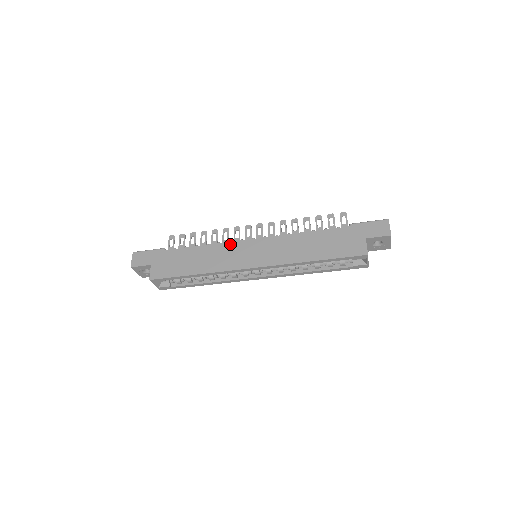
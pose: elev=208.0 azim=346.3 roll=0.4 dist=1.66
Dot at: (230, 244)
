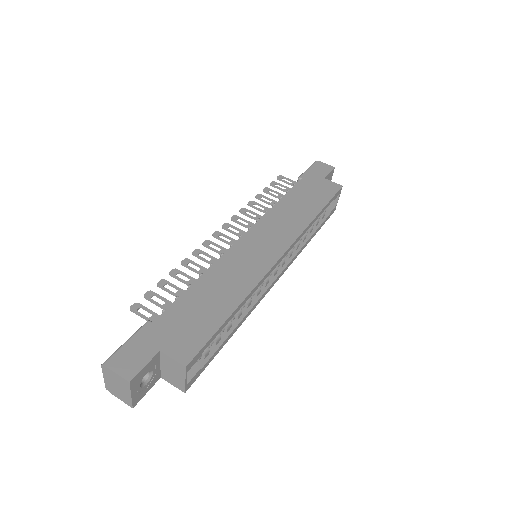
Dot at: (228, 254)
